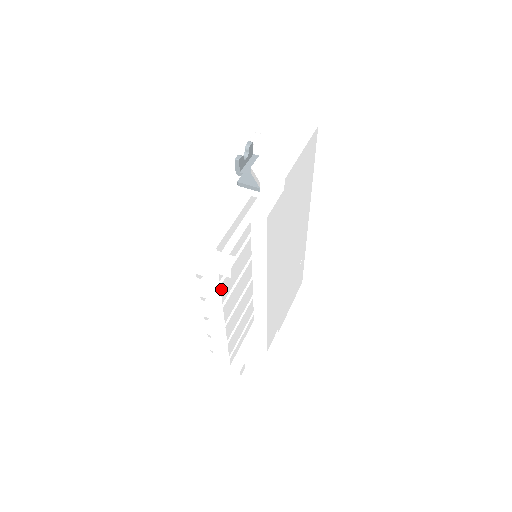
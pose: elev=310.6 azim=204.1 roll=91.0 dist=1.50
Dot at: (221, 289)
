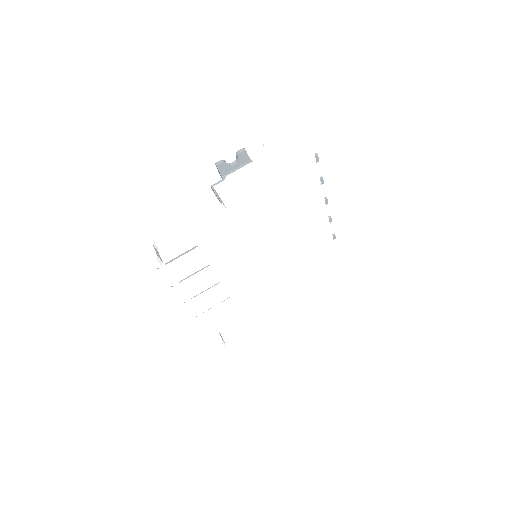
Dot at: (163, 275)
